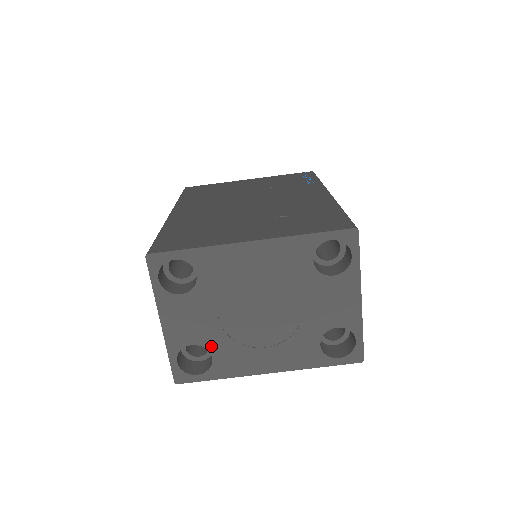
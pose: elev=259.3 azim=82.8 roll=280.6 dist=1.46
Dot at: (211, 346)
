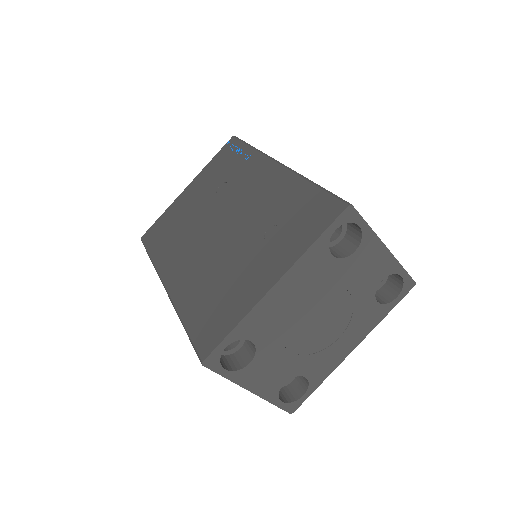
Dot at: (299, 372)
